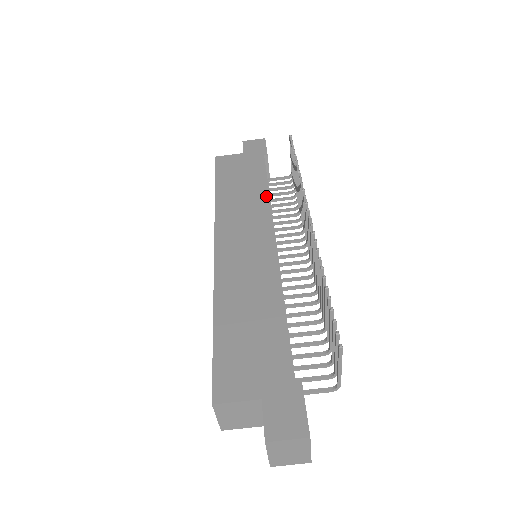
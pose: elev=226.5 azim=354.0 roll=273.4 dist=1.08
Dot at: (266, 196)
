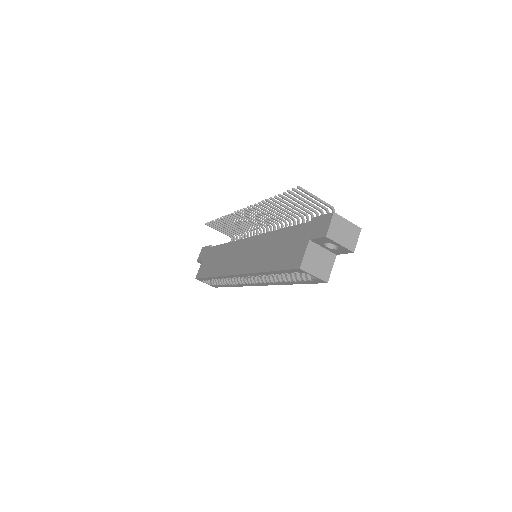
Dot at: (229, 244)
